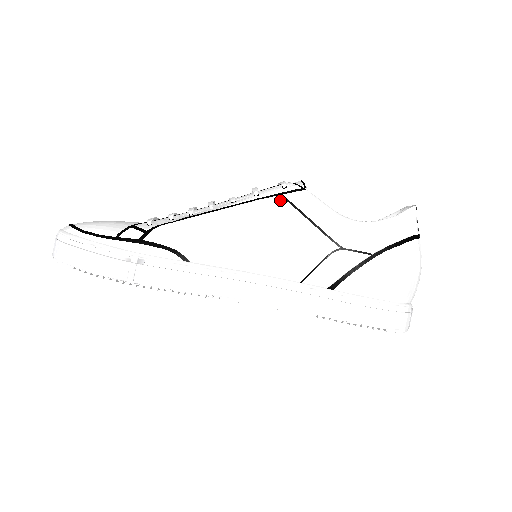
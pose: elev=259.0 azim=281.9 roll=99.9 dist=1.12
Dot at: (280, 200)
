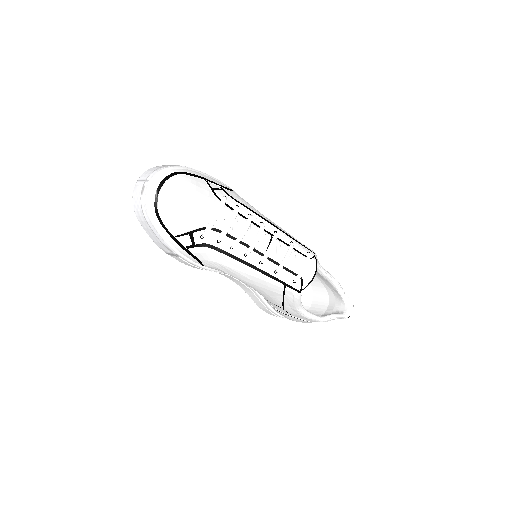
Dot at: (281, 286)
